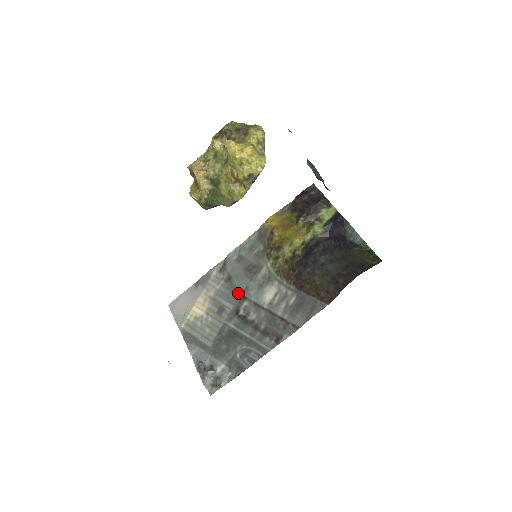
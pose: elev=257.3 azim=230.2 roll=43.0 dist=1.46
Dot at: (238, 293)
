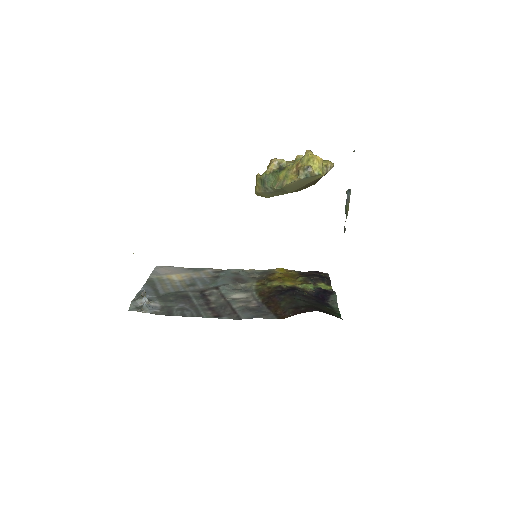
Dot at: (215, 285)
